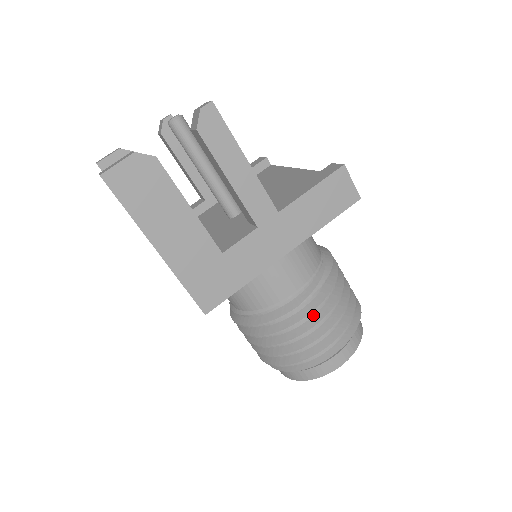
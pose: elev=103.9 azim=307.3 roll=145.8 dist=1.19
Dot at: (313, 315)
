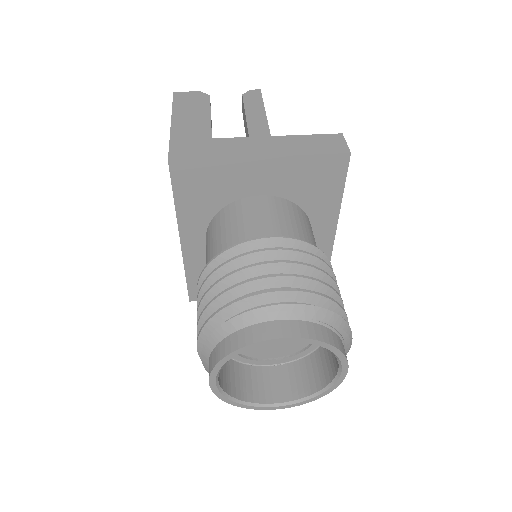
Dot at: occluded
